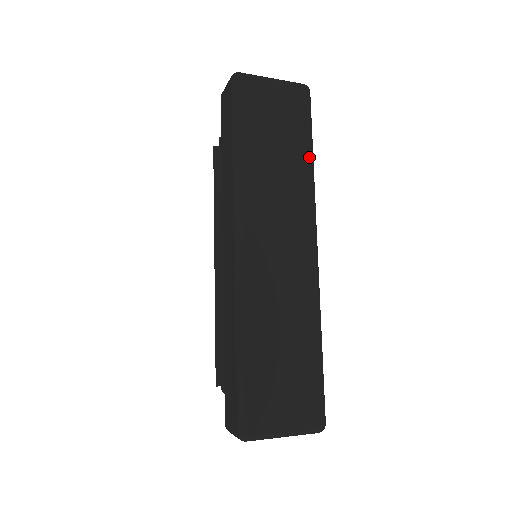
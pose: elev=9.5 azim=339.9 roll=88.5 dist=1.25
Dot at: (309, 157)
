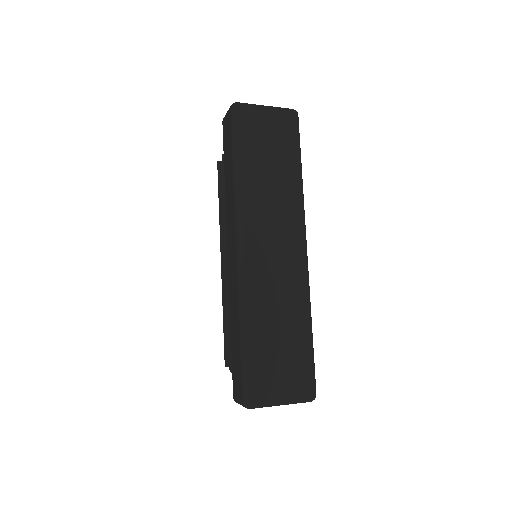
Dot at: (298, 172)
